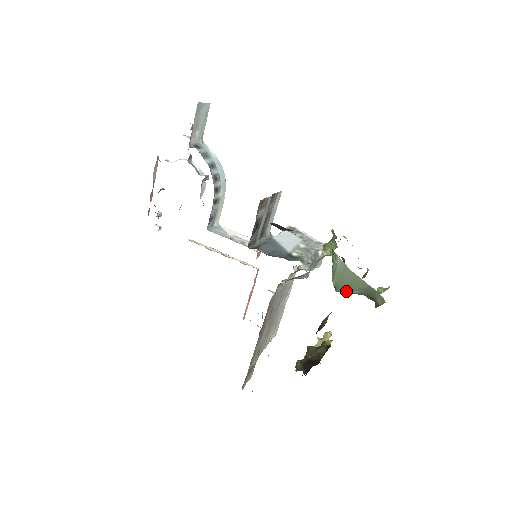
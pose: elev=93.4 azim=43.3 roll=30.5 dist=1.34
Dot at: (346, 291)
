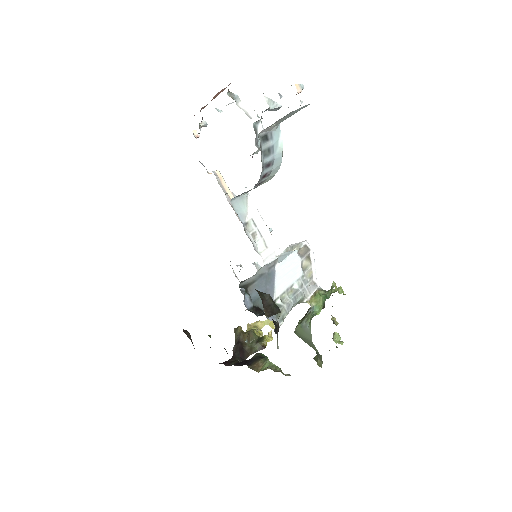
Dot at: (301, 338)
